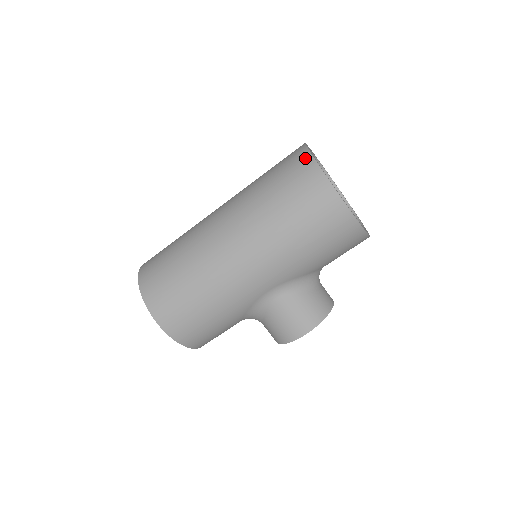
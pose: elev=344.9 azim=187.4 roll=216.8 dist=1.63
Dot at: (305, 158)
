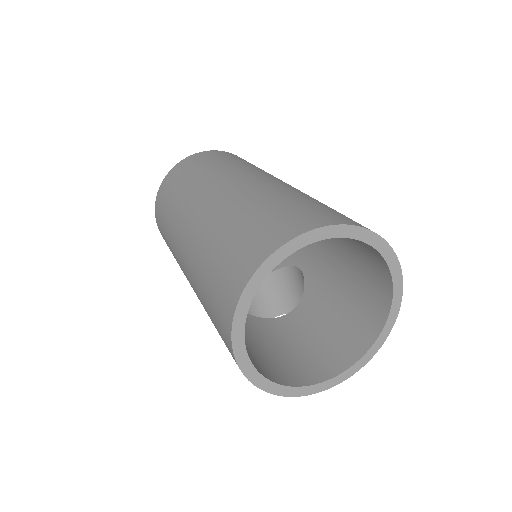
Dot at: (243, 276)
